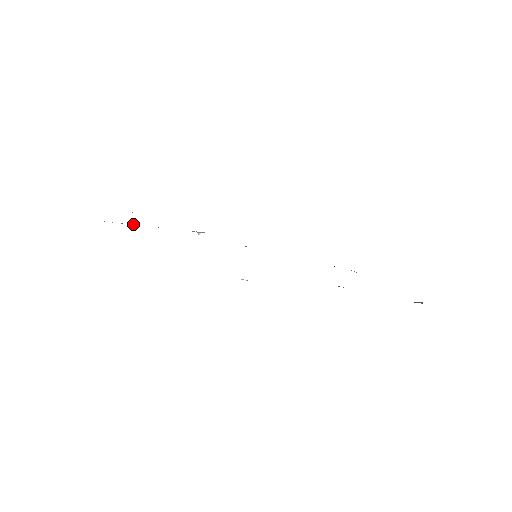
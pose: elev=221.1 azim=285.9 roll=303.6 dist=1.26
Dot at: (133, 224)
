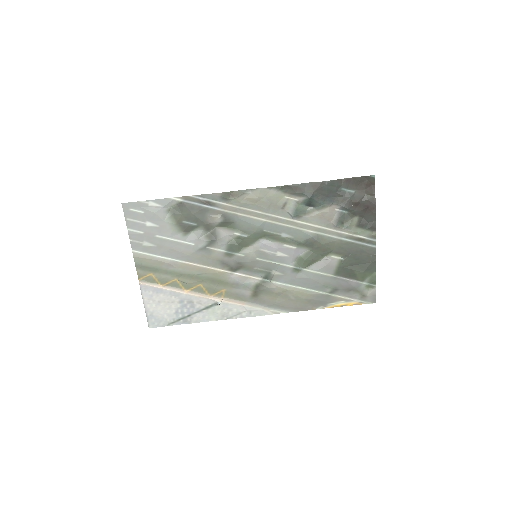
Dot at: (163, 286)
